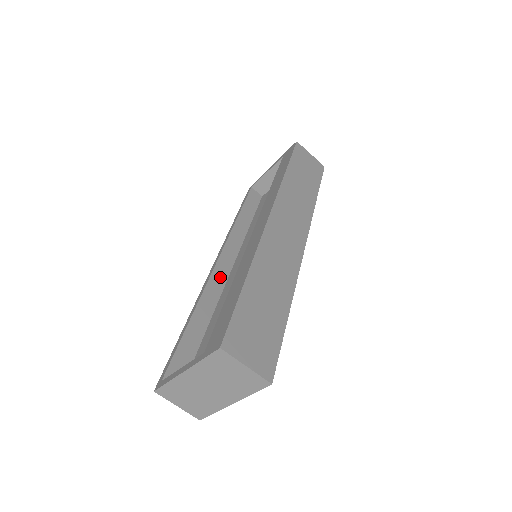
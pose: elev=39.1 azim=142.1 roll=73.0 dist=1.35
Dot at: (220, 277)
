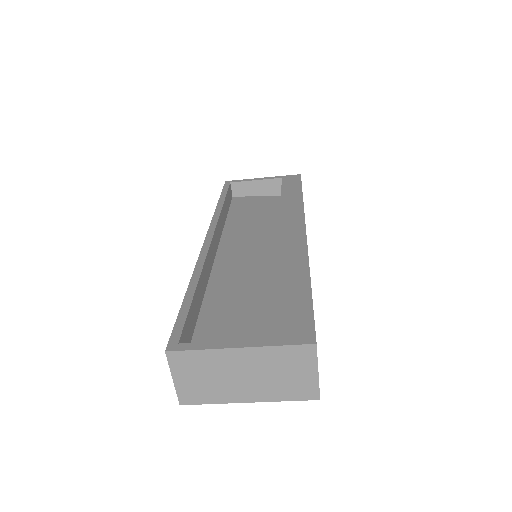
Dot at: (212, 255)
